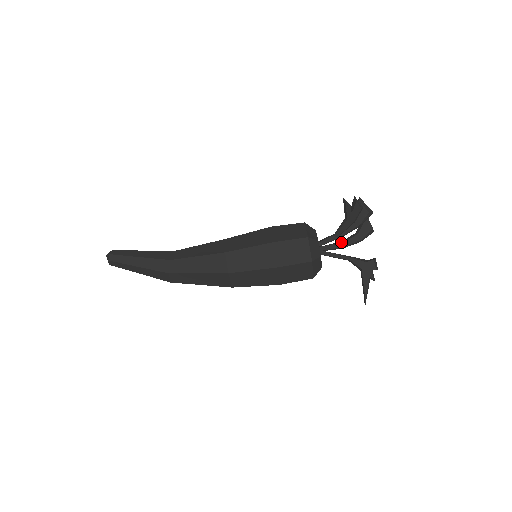
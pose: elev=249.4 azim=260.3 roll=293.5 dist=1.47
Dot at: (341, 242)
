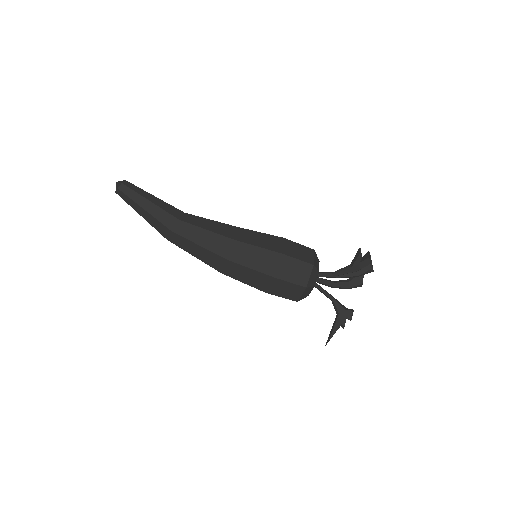
Dot at: (333, 281)
